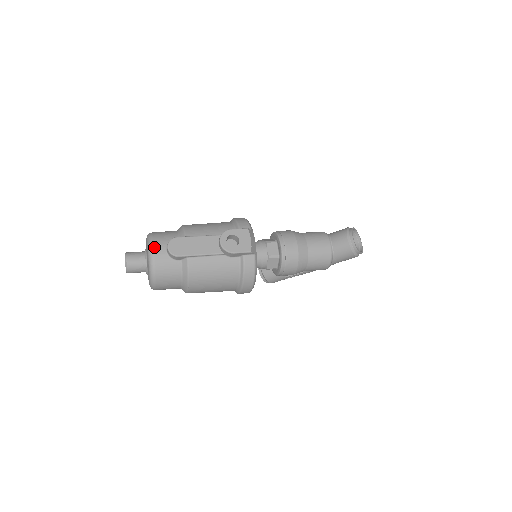
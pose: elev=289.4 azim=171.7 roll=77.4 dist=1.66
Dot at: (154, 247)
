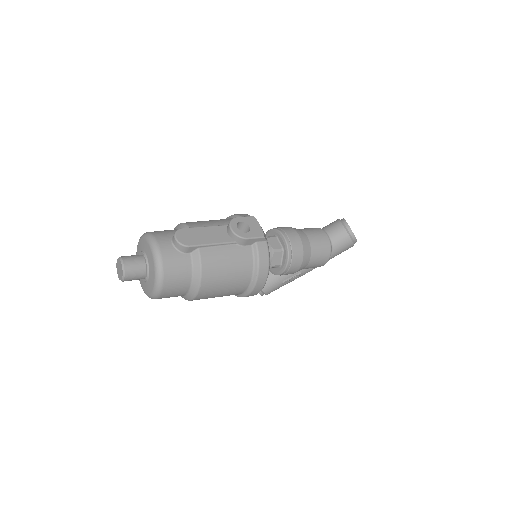
Dot at: (158, 241)
